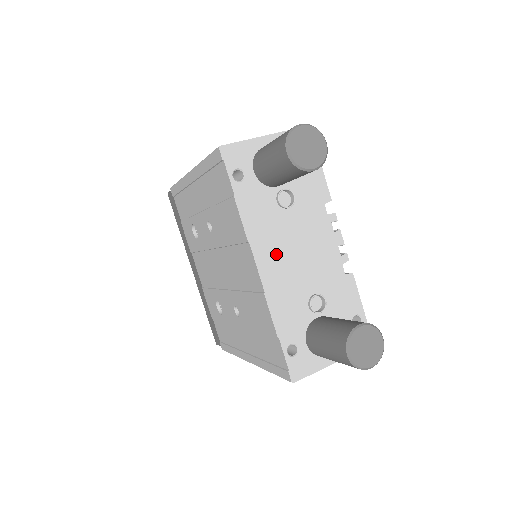
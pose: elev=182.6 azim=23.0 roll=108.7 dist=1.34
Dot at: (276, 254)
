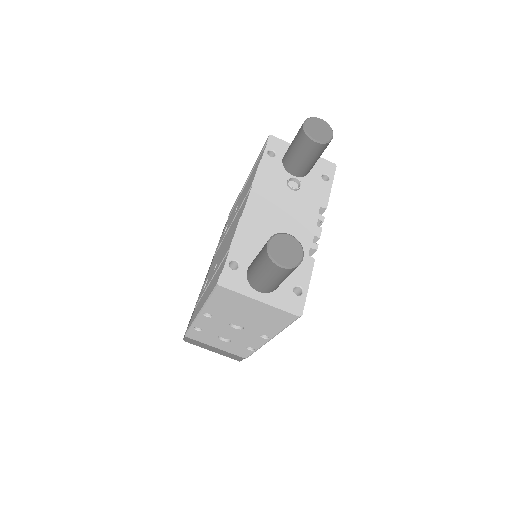
Dot at: (265, 205)
